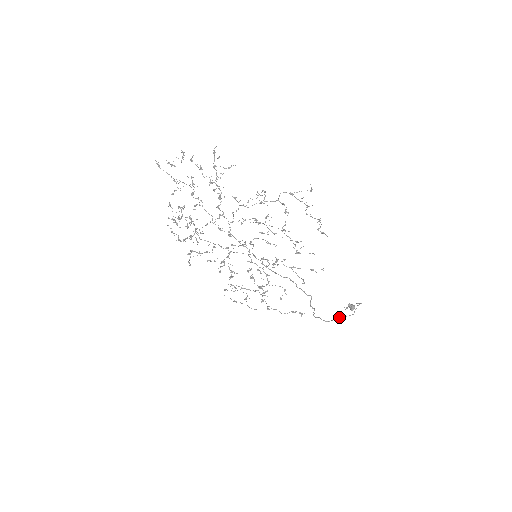
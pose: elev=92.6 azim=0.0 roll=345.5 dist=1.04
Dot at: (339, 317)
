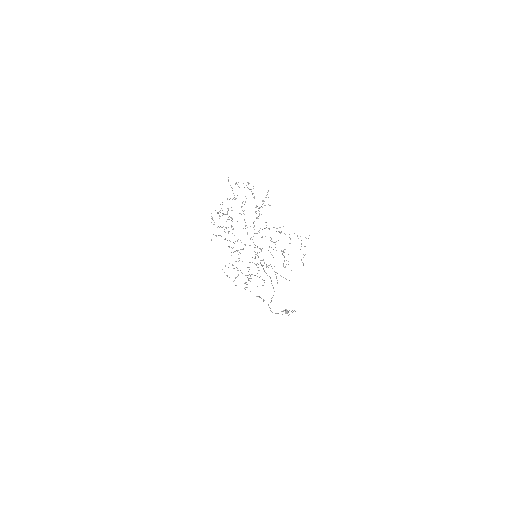
Dot at: occluded
